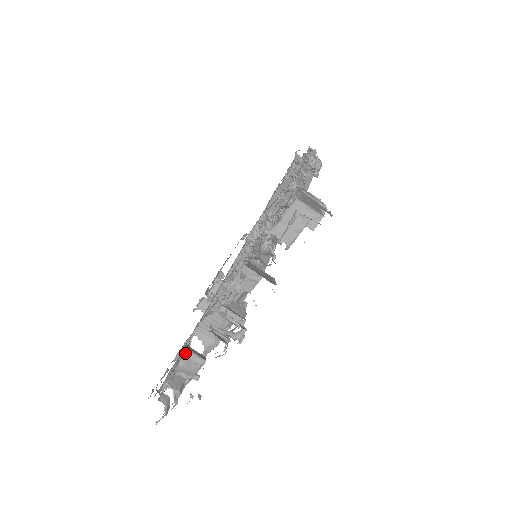
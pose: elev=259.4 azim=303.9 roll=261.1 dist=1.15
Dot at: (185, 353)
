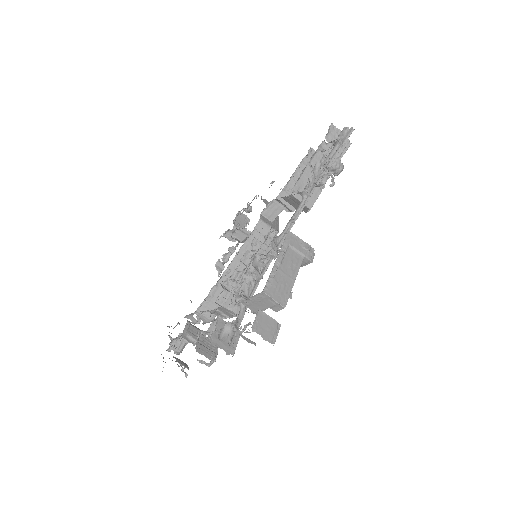
Dot at: (183, 335)
